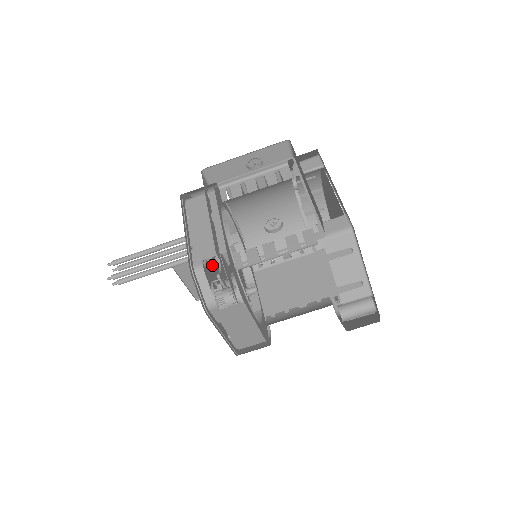
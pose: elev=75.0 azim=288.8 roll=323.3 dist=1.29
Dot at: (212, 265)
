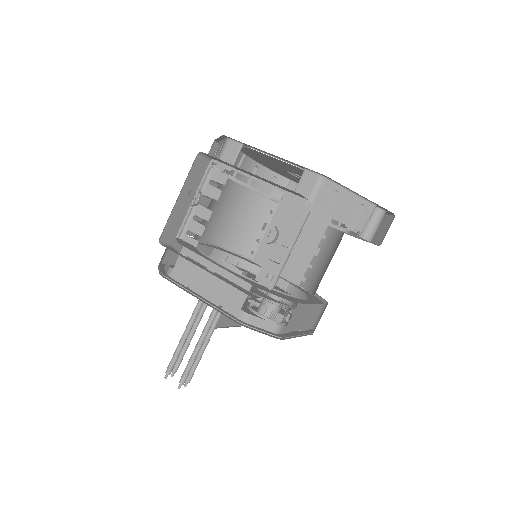
Dot at: occluded
